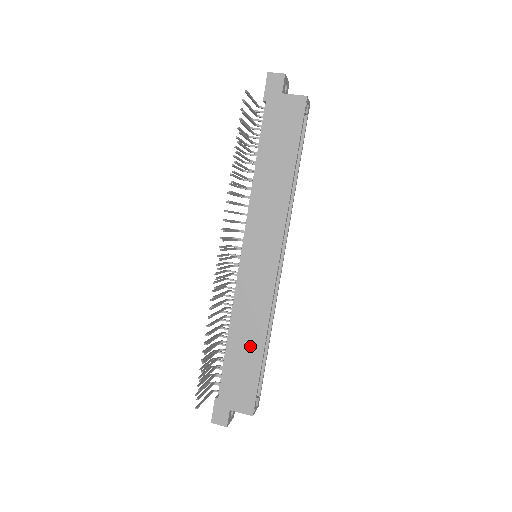
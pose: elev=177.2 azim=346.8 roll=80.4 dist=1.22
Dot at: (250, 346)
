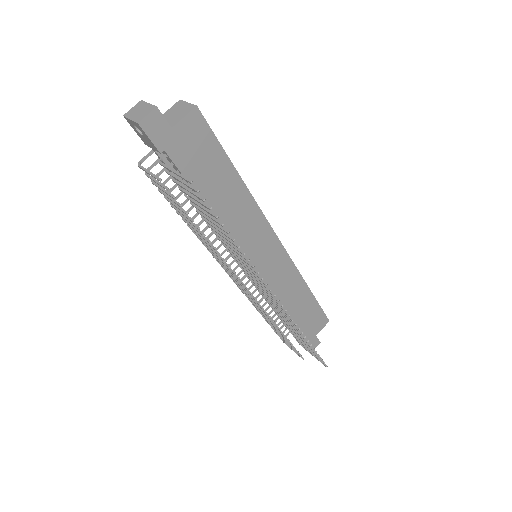
Dot at: (302, 300)
